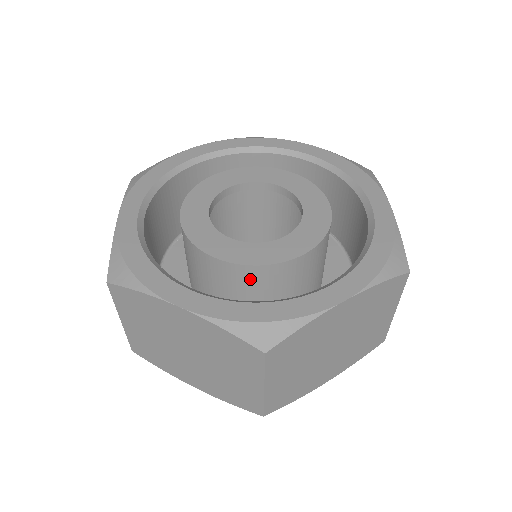
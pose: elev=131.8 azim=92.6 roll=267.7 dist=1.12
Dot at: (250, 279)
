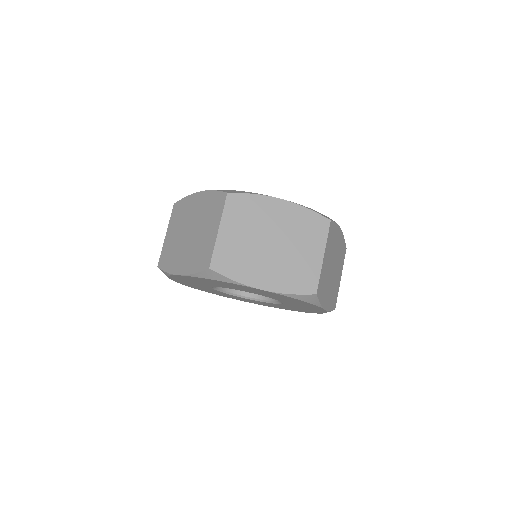
Dot at: occluded
